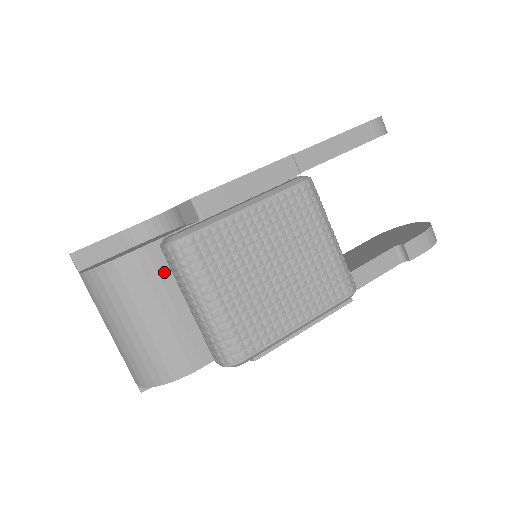
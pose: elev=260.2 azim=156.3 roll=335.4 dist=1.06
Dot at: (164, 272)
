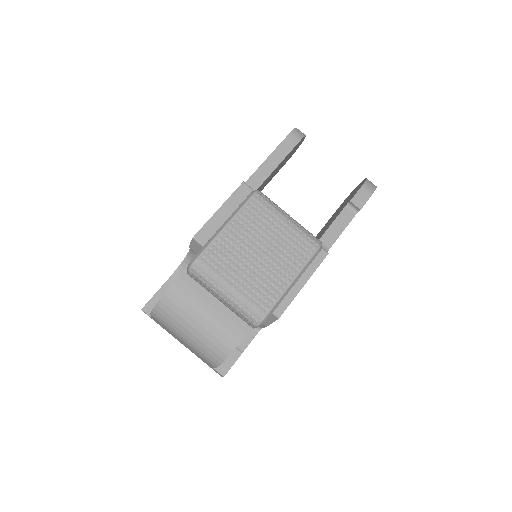
Dot at: (196, 287)
